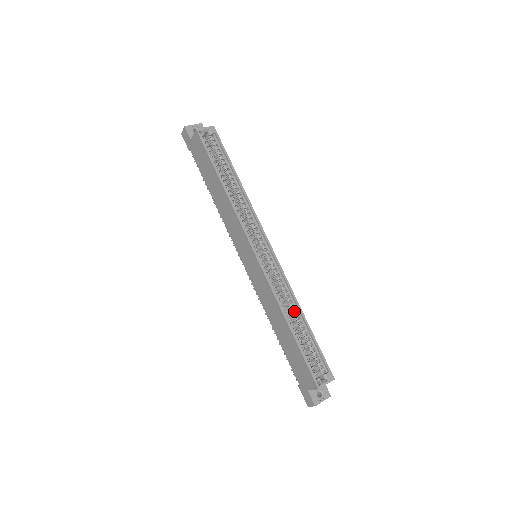
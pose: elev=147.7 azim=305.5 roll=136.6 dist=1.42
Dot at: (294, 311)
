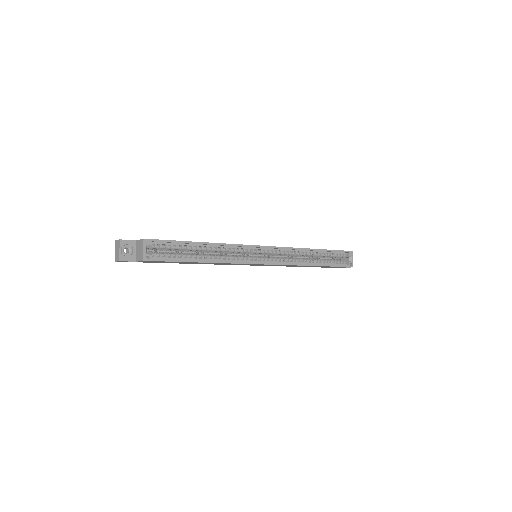
Dot at: (306, 252)
